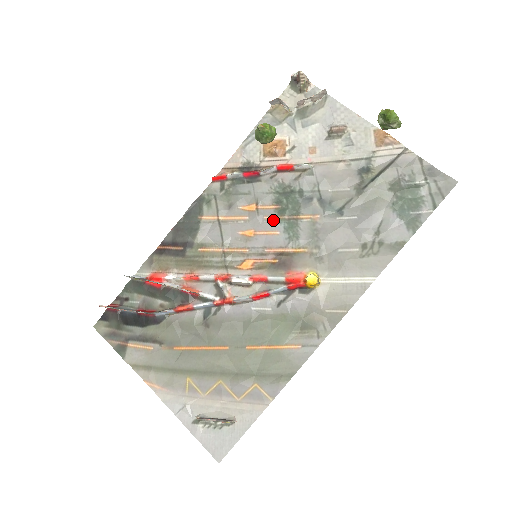
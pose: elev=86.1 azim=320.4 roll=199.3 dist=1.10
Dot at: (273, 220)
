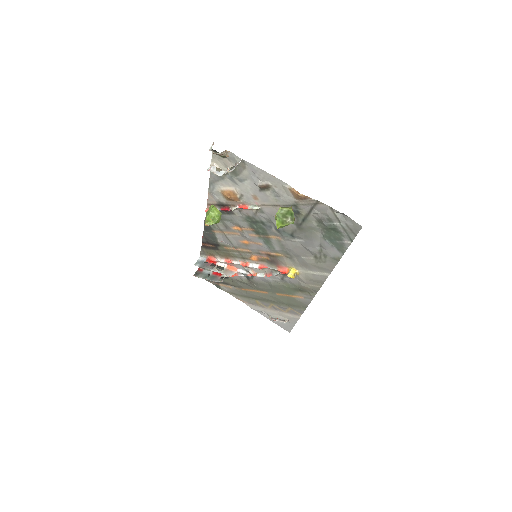
Dot at: (255, 237)
